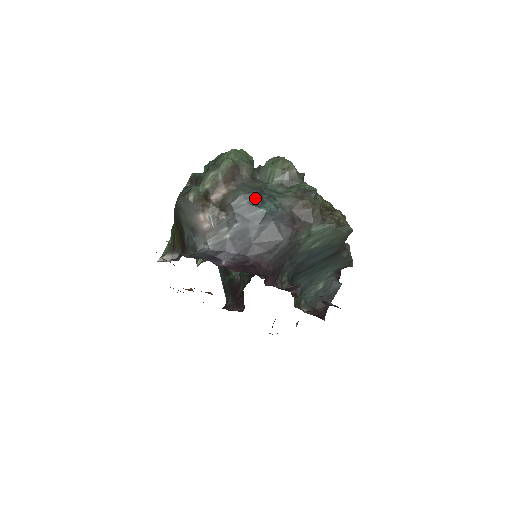
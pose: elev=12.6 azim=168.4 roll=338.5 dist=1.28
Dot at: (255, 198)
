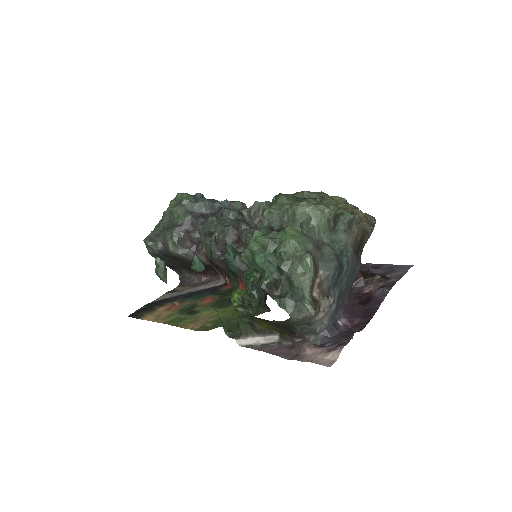
Dot at: (339, 266)
